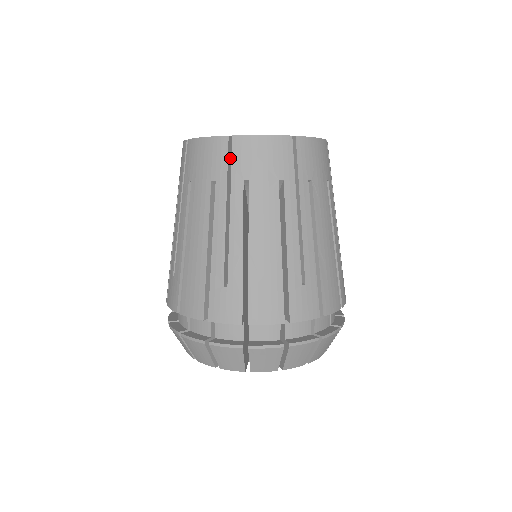
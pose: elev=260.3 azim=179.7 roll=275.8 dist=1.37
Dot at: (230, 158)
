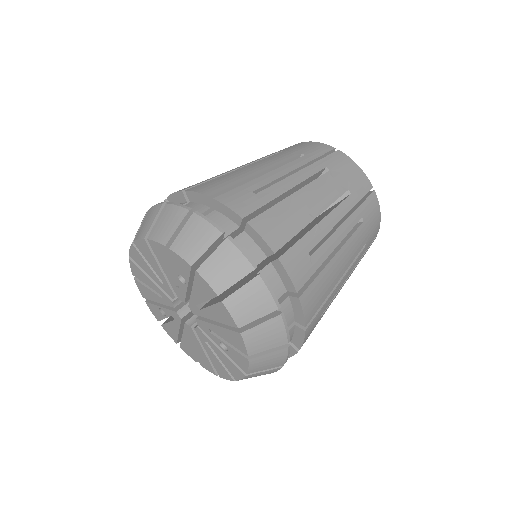
Dot at: occluded
